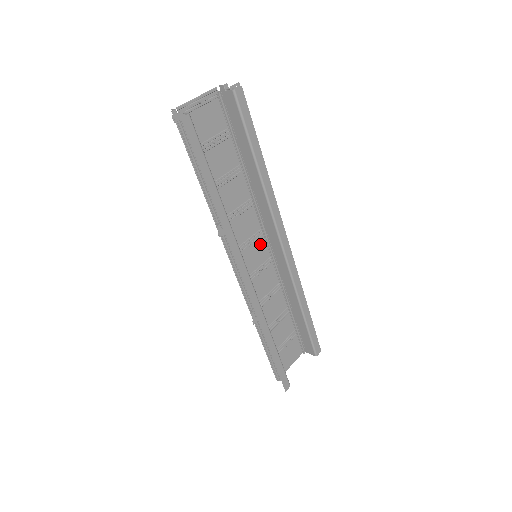
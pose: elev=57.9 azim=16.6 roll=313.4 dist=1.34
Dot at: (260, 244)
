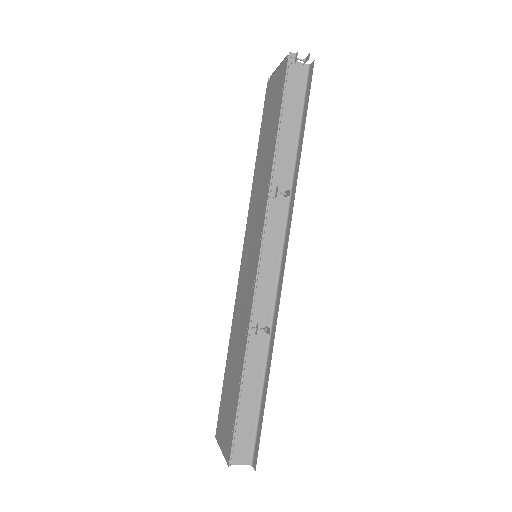
Dot at: (247, 250)
